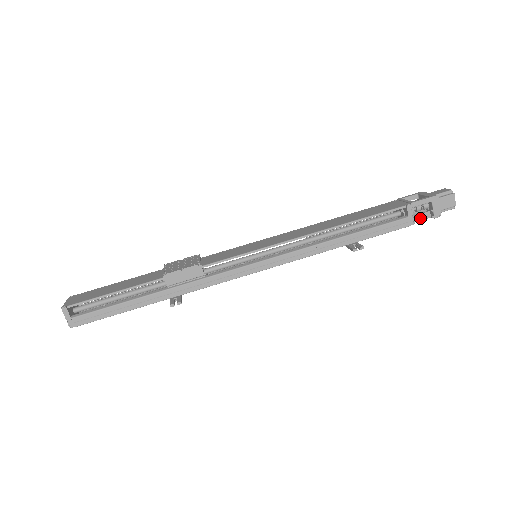
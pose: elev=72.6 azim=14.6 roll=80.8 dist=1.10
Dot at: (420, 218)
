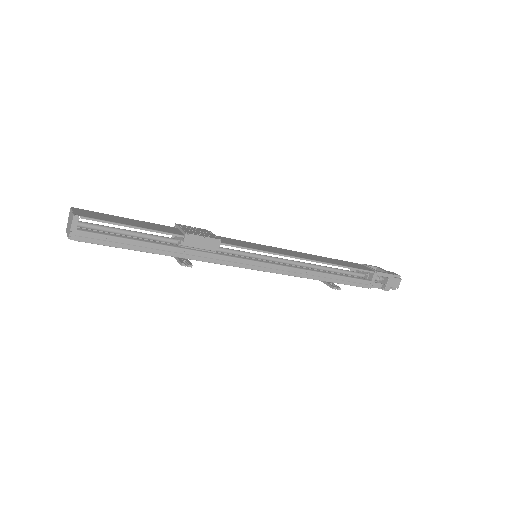
Dot at: (375, 286)
